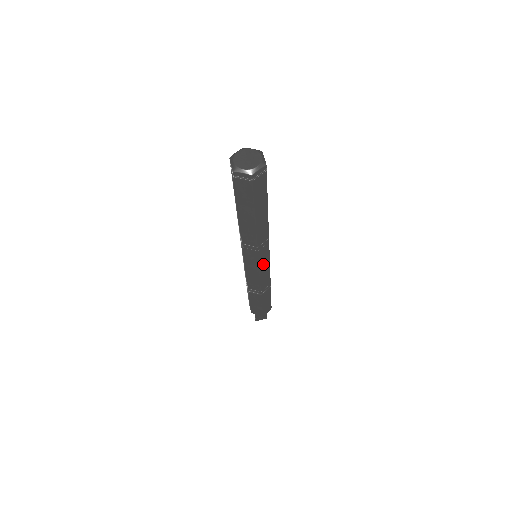
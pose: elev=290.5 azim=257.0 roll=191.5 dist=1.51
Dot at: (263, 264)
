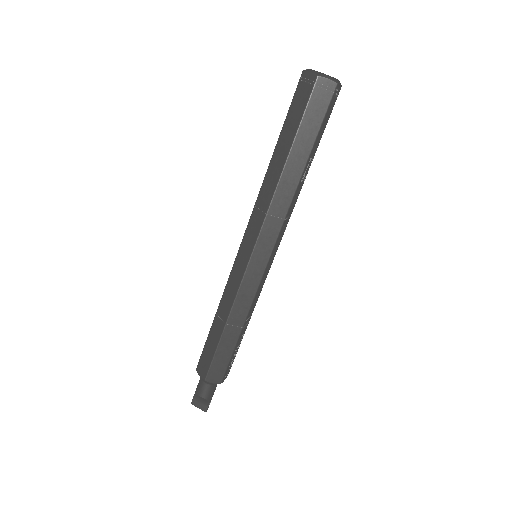
Dot at: (257, 261)
